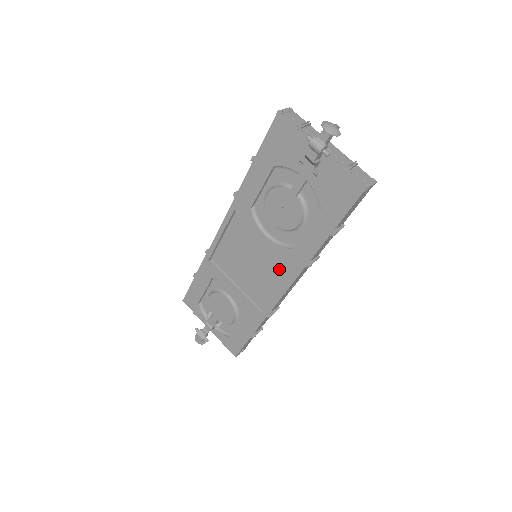
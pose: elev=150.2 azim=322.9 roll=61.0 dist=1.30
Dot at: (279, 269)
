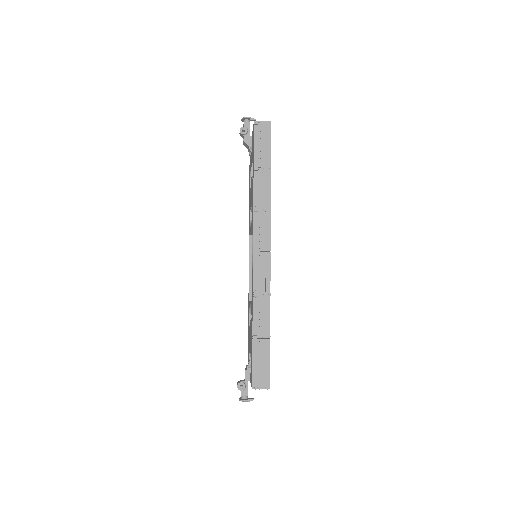
Dot at: occluded
